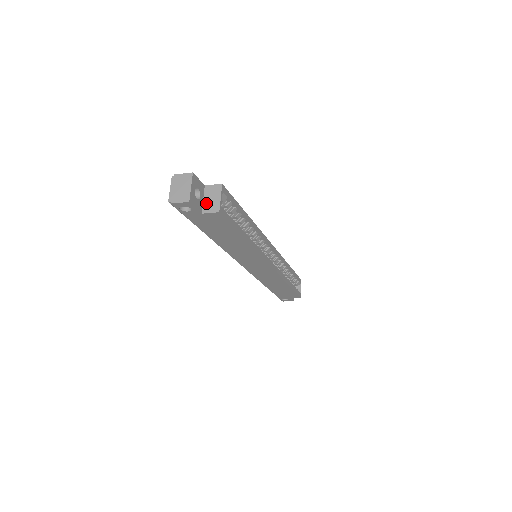
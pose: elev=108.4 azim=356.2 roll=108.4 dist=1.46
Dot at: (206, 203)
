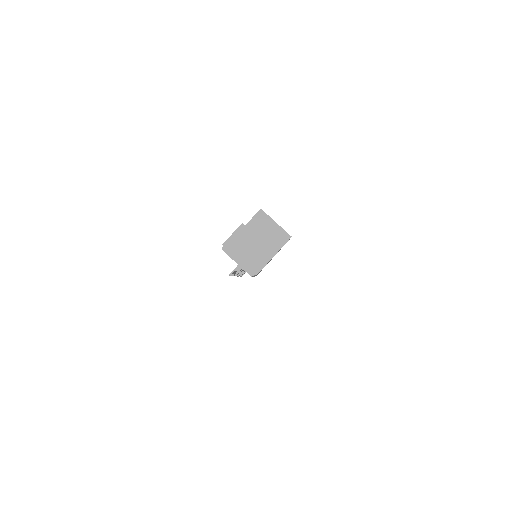
Dot at: (267, 242)
